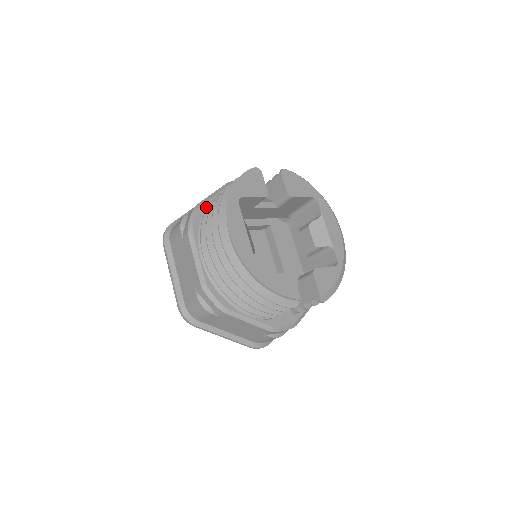
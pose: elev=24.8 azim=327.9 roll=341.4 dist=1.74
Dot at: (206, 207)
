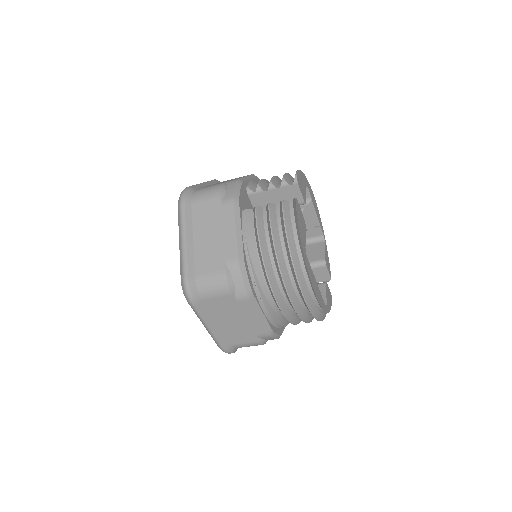
Dot at: (246, 255)
